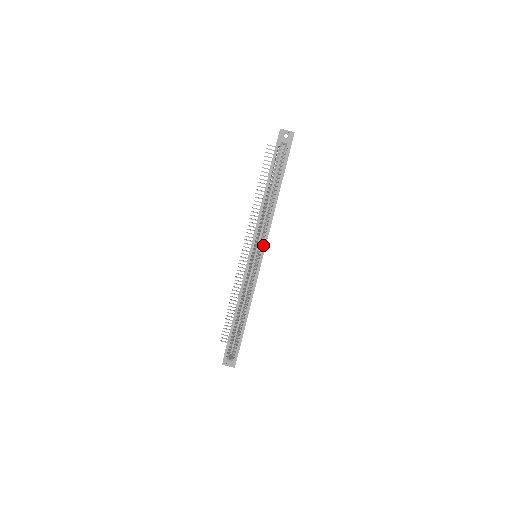
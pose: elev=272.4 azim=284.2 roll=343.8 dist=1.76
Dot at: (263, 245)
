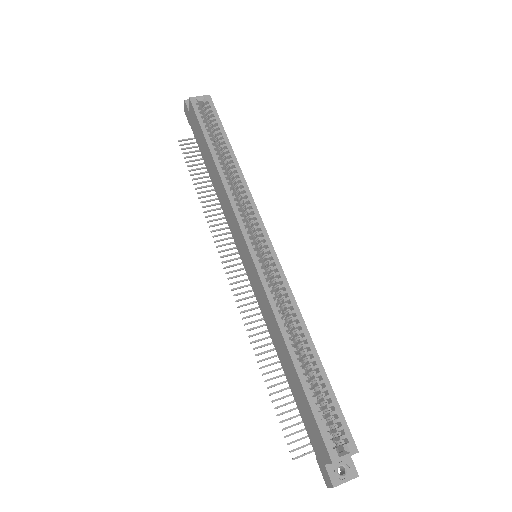
Dot at: (257, 220)
